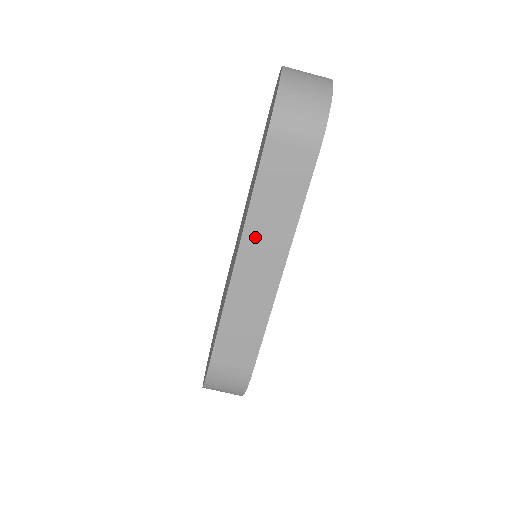
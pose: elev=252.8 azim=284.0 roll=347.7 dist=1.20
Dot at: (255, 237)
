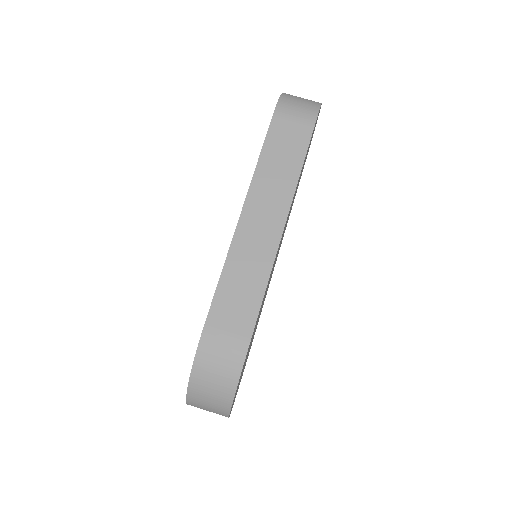
Dot at: (260, 192)
